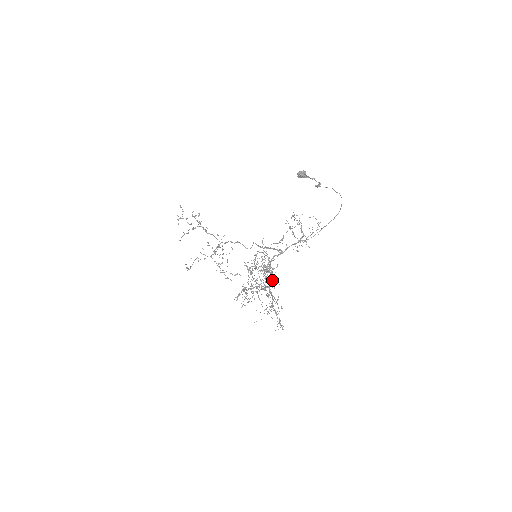
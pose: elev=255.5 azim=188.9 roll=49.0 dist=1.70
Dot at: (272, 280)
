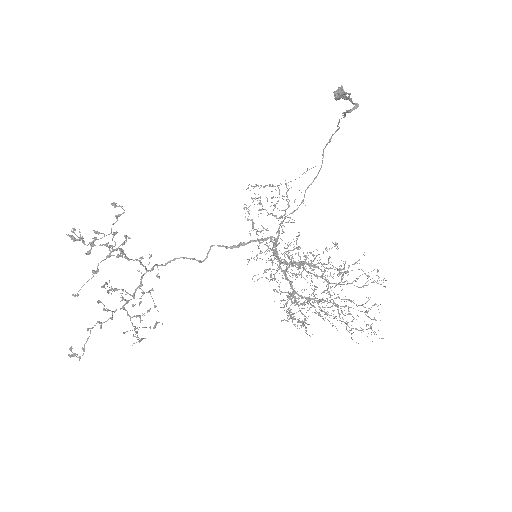
Dot at: occluded
